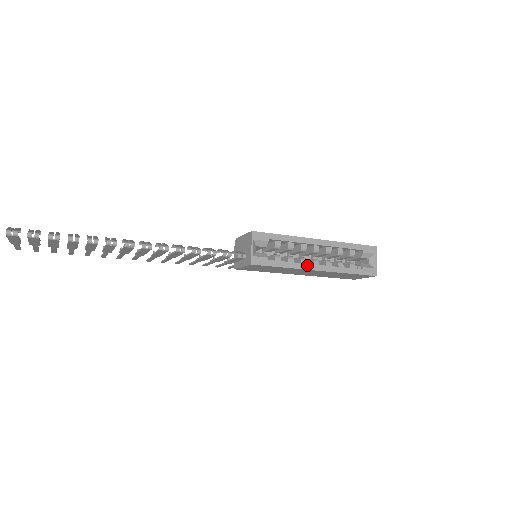
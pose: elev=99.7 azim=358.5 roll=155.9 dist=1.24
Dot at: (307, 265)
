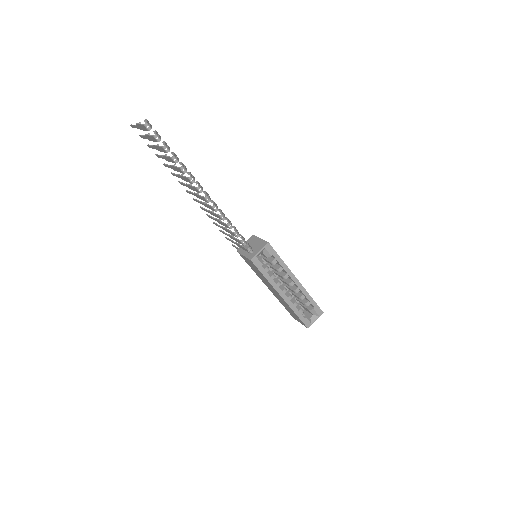
Dot at: (279, 288)
